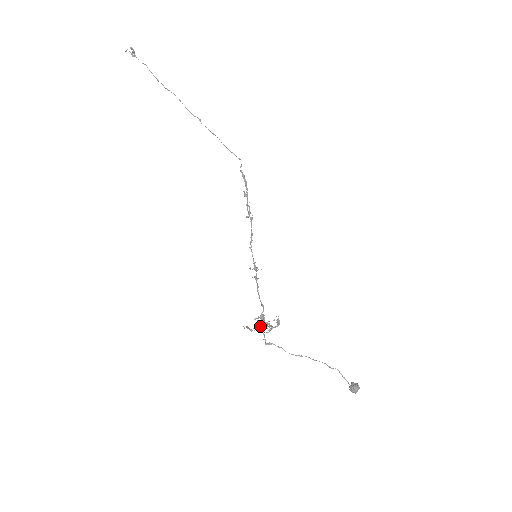
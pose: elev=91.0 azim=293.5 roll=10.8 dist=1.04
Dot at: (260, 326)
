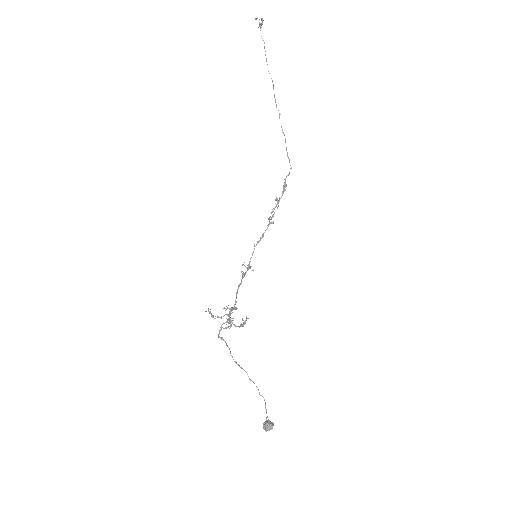
Dot at: occluded
